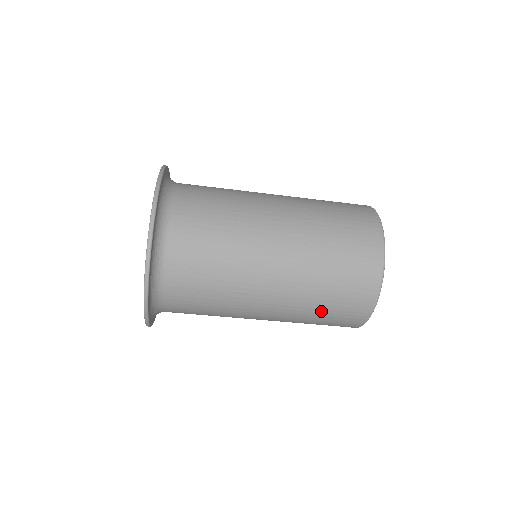
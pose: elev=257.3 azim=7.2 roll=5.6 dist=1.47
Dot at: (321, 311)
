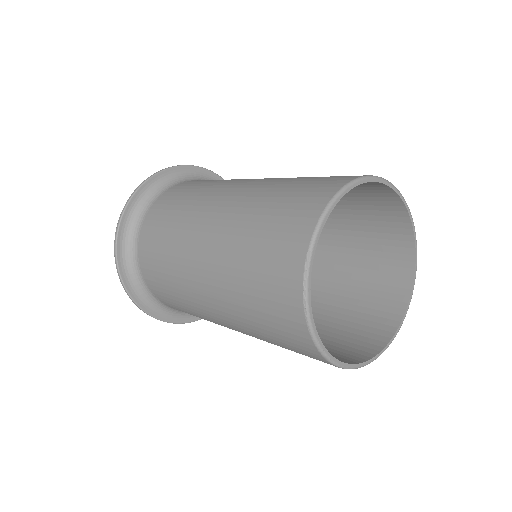
Dot at: (280, 346)
